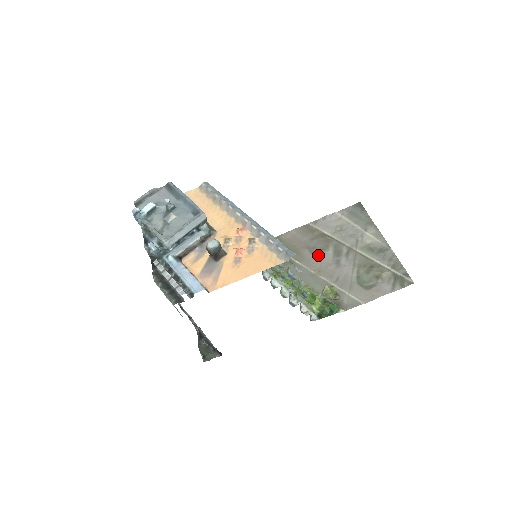
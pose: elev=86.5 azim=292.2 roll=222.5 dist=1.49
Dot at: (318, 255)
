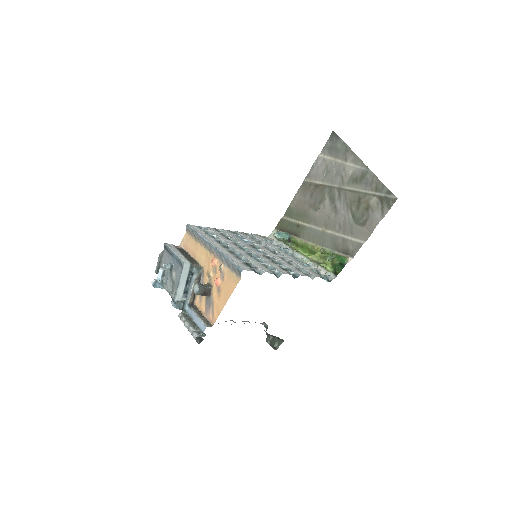
Dot at: (319, 210)
